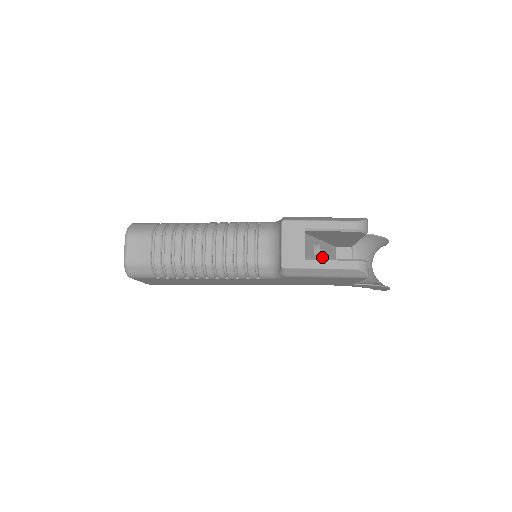
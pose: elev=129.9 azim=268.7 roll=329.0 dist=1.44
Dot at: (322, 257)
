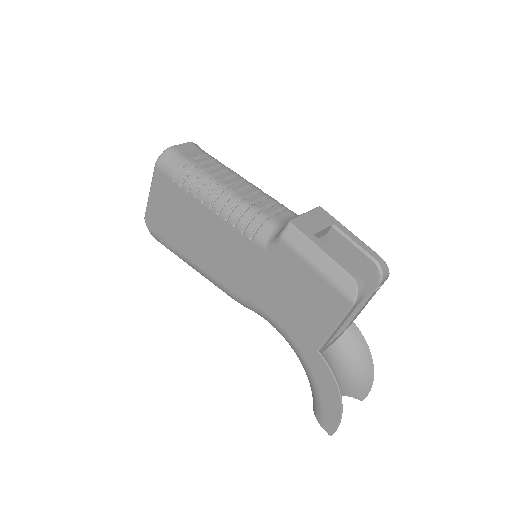
Dot at: occluded
